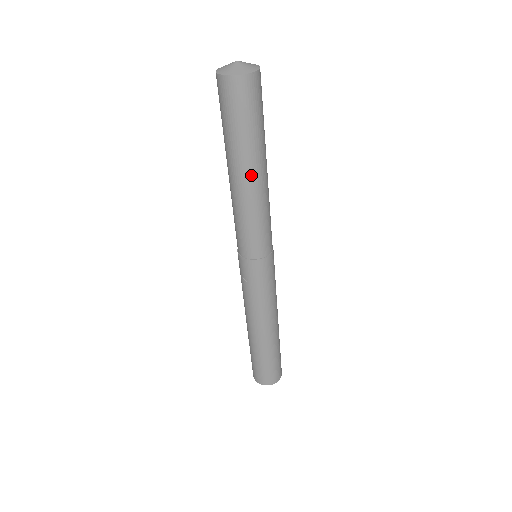
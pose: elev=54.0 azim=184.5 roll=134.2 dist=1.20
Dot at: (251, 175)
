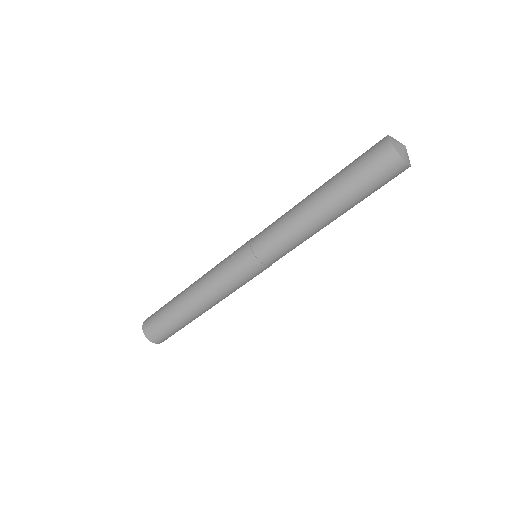
Dot at: (321, 205)
